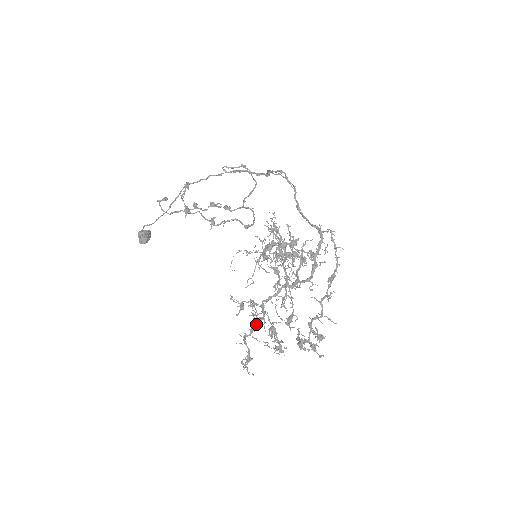
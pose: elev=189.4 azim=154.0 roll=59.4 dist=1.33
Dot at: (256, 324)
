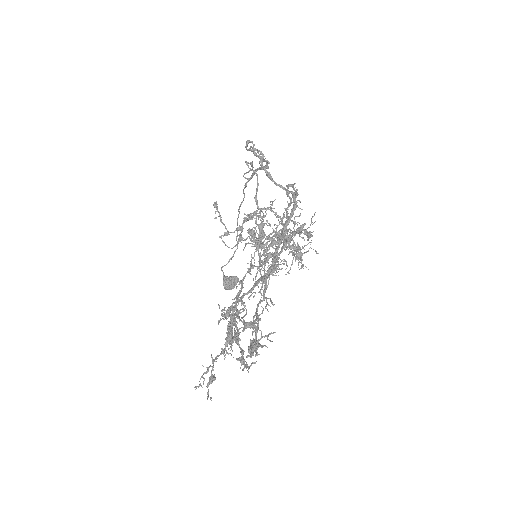
Dot at: (228, 333)
